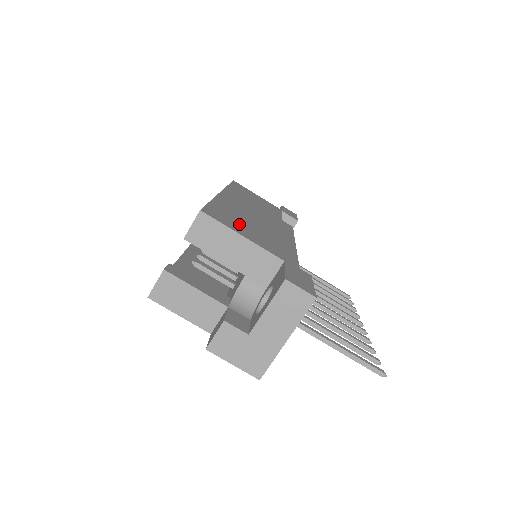
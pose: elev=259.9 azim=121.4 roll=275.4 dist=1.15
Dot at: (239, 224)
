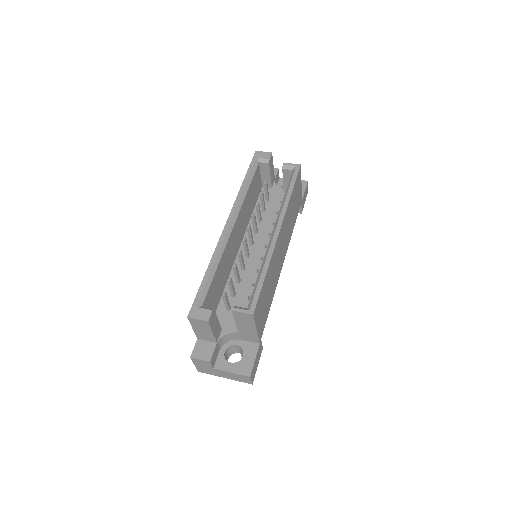
Dot at: (263, 306)
